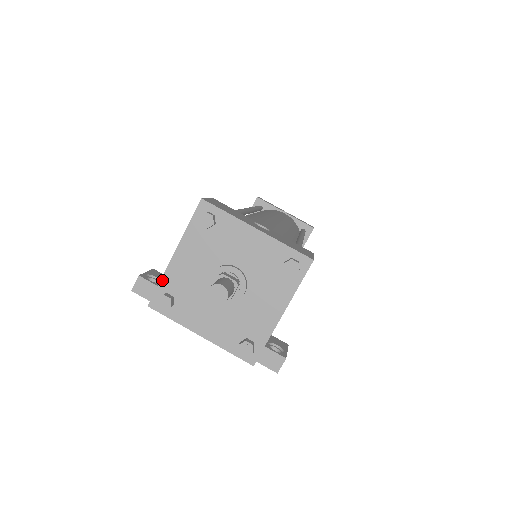
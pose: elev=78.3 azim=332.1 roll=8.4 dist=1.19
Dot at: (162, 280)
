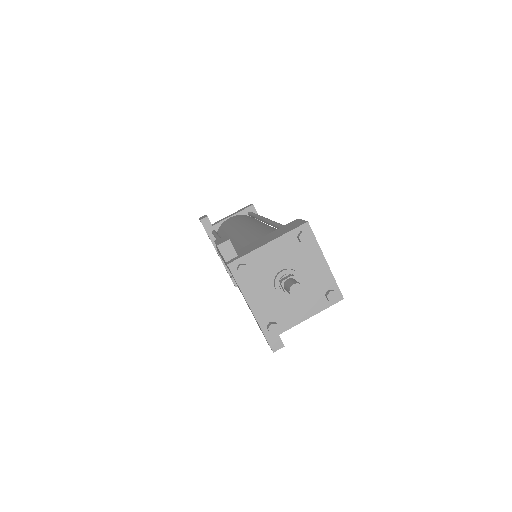
Dot at: (249, 254)
